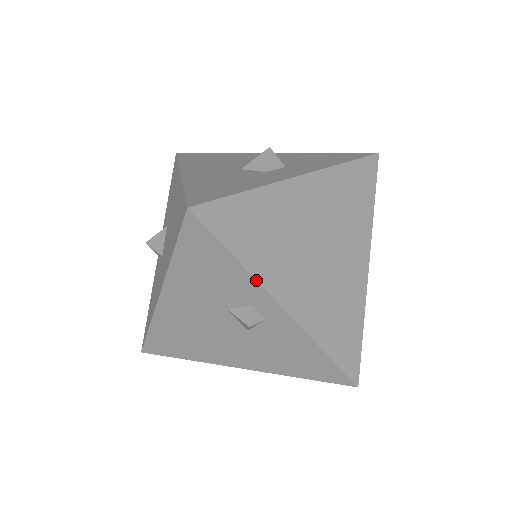
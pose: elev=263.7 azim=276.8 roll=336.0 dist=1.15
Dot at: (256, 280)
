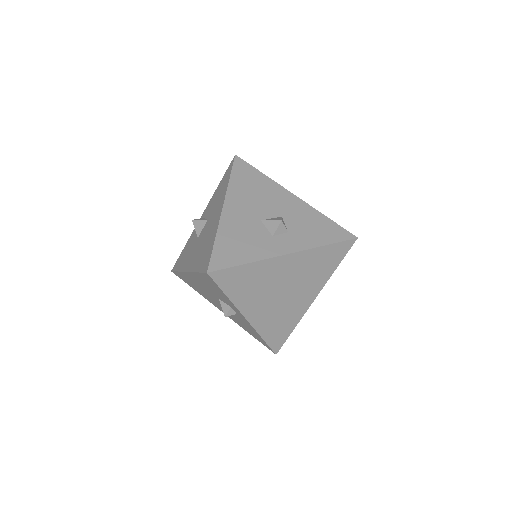
Dot at: (235, 305)
